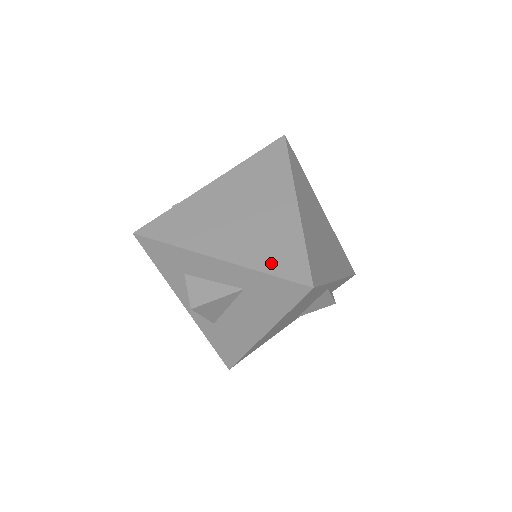
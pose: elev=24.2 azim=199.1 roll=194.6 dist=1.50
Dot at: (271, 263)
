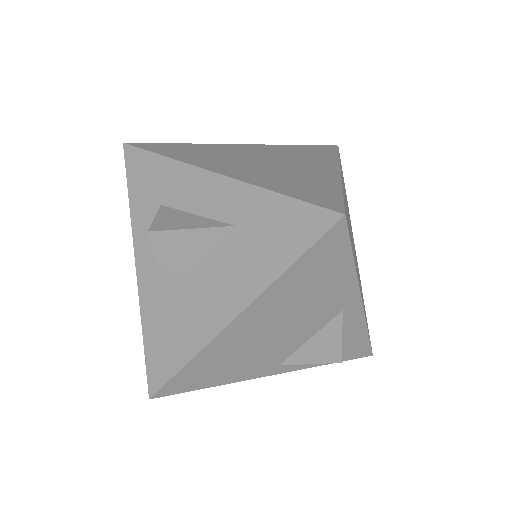
Dot at: (289, 189)
